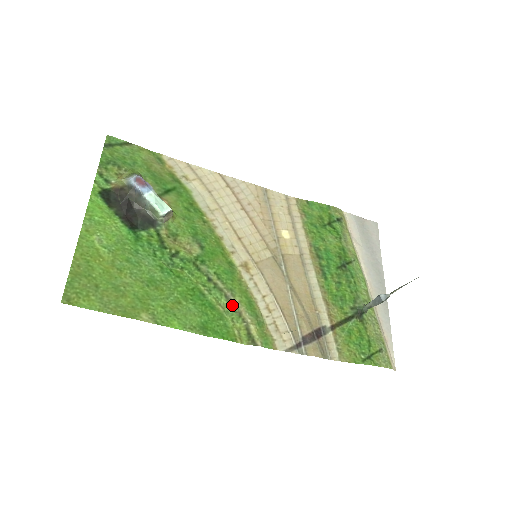
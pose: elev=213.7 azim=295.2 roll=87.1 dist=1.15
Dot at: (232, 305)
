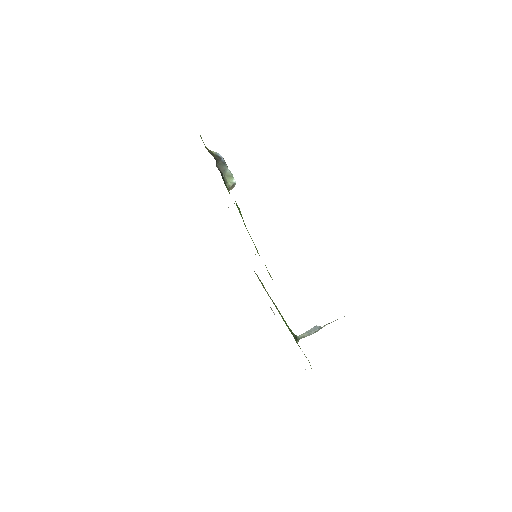
Dot at: occluded
